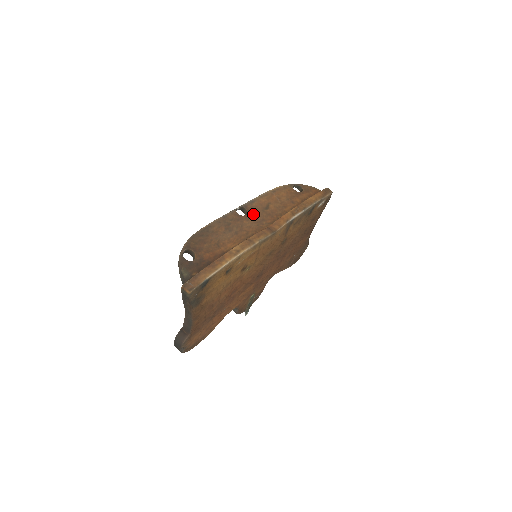
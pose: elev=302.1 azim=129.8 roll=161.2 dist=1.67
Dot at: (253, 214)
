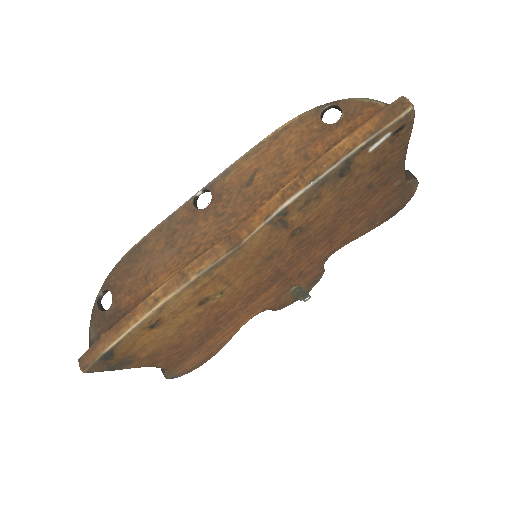
Dot at: (219, 203)
